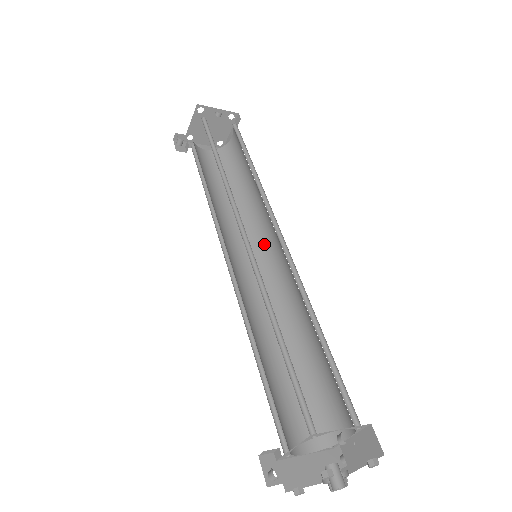
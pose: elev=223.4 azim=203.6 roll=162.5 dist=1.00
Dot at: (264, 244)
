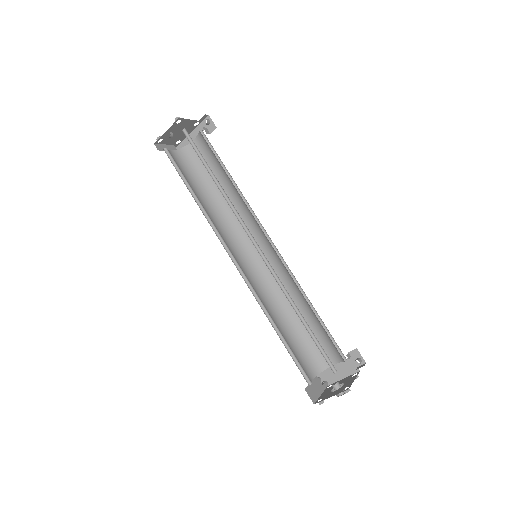
Dot at: (261, 230)
